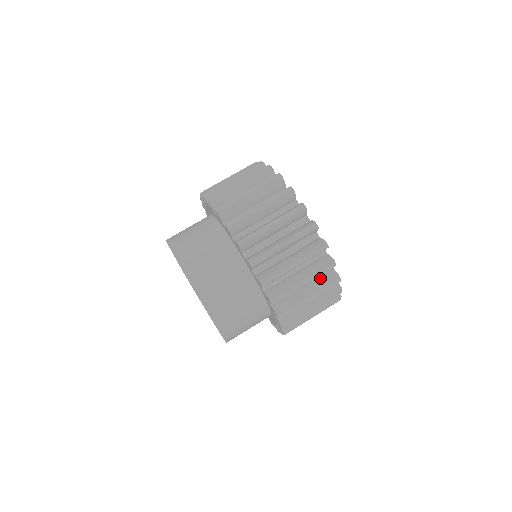
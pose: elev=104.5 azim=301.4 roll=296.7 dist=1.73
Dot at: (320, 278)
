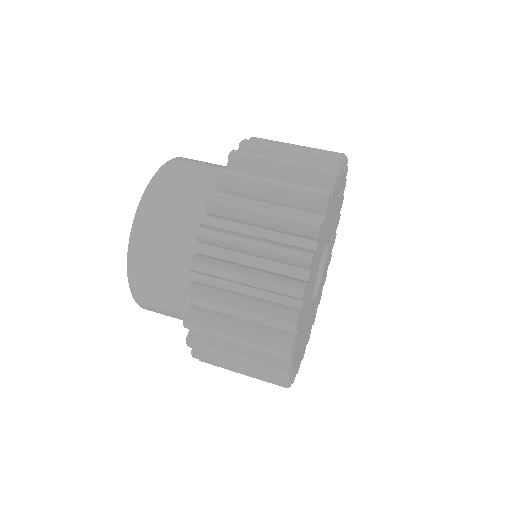
Dot at: occluded
